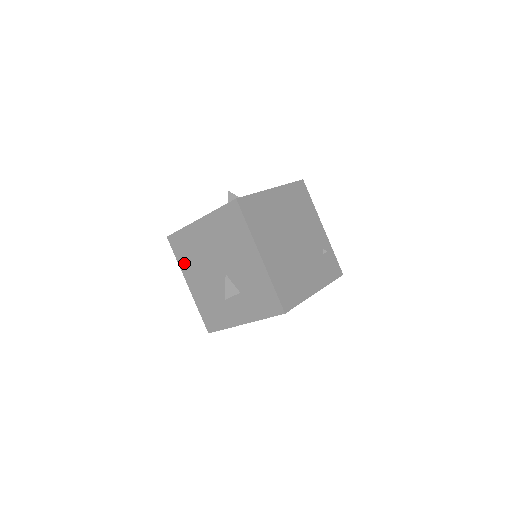
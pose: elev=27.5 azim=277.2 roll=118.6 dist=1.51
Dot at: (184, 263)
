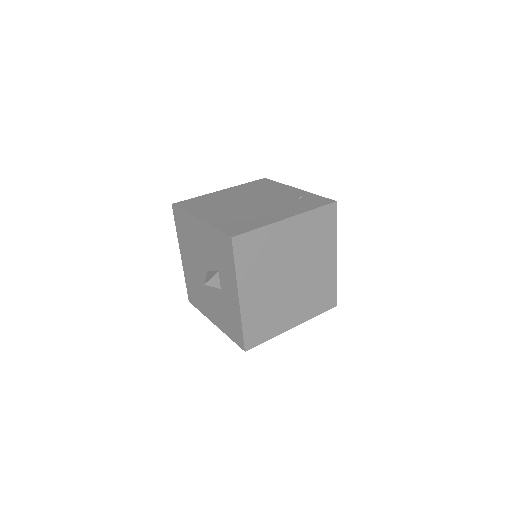
Dot at: (202, 307)
